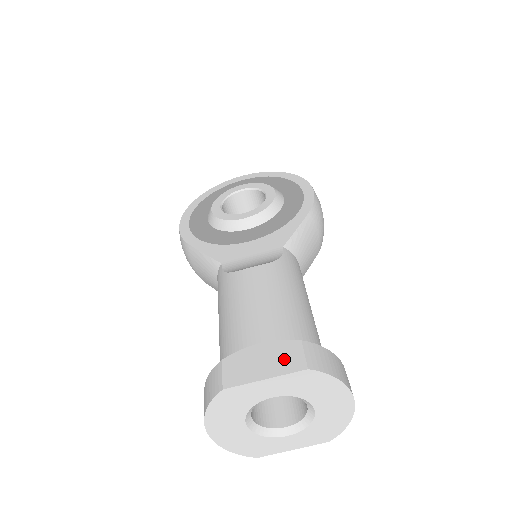
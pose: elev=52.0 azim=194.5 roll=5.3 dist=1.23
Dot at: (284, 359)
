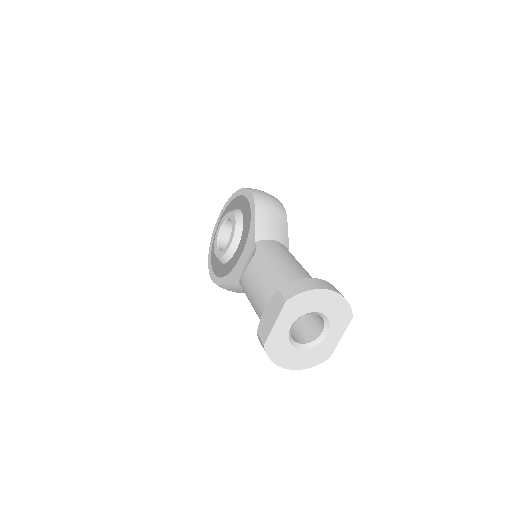
Dot at: (276, 306)
